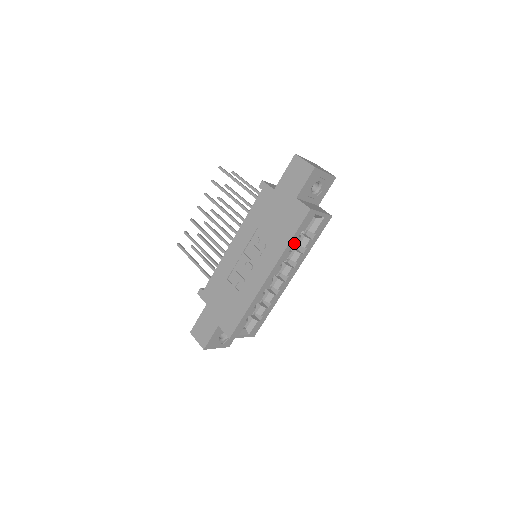
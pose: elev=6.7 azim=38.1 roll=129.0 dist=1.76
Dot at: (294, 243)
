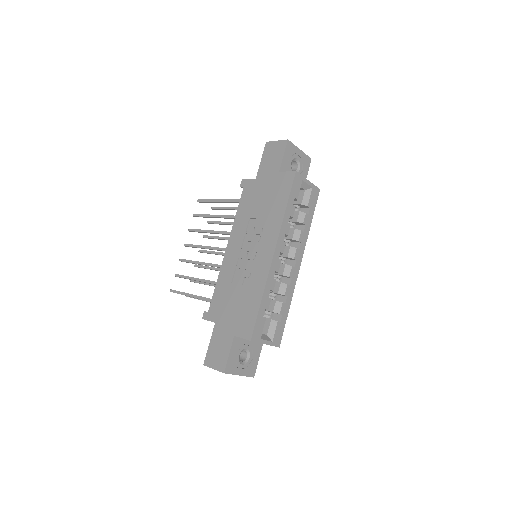
Dot at: (290, 213)
